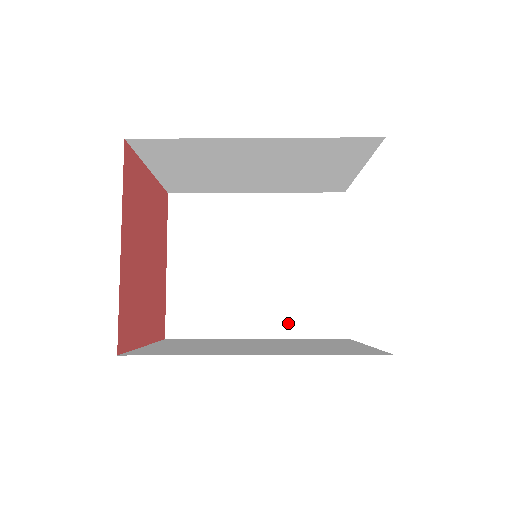
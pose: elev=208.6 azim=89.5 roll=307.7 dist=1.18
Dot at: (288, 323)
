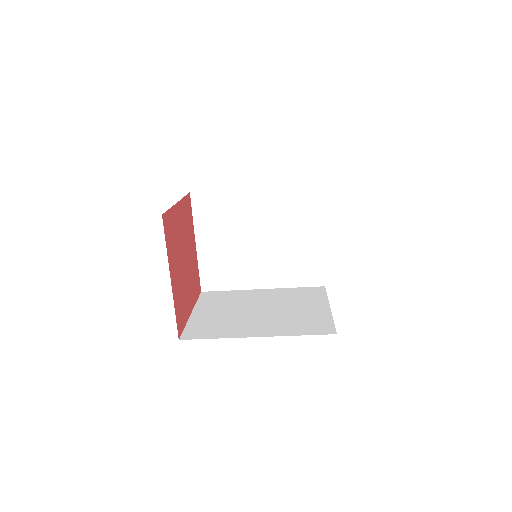
Dot at: (283, 278)
